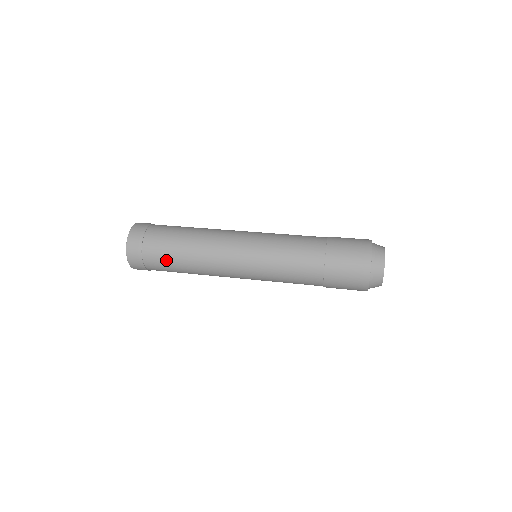
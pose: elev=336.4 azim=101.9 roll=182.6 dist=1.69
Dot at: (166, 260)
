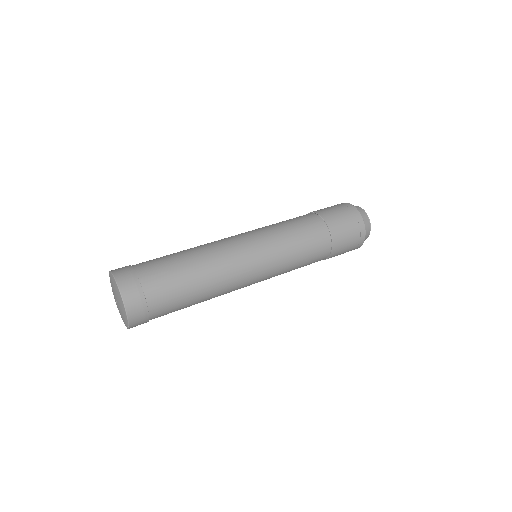
Dot at: (177, 295)
